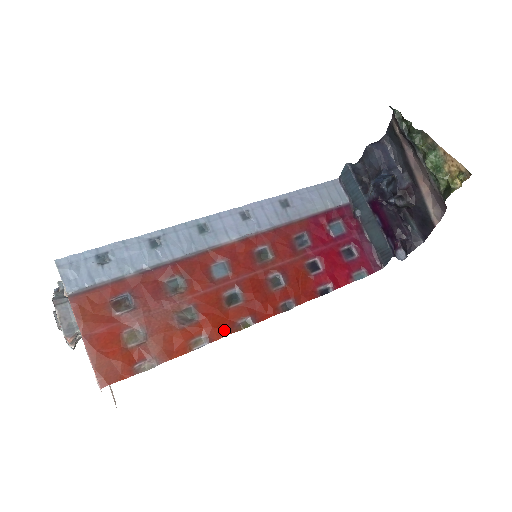
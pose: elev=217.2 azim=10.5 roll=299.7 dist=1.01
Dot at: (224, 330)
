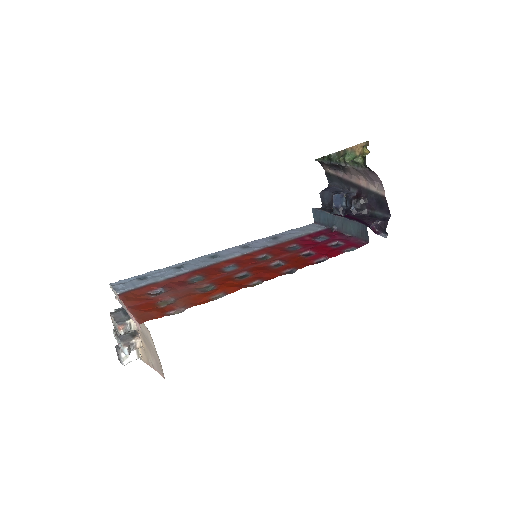
Dot at: (237, 287)
